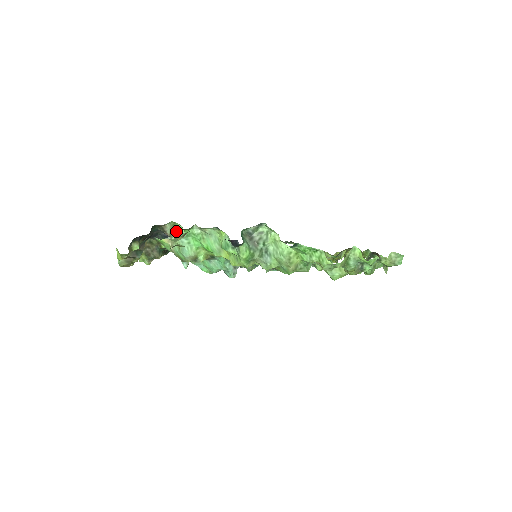
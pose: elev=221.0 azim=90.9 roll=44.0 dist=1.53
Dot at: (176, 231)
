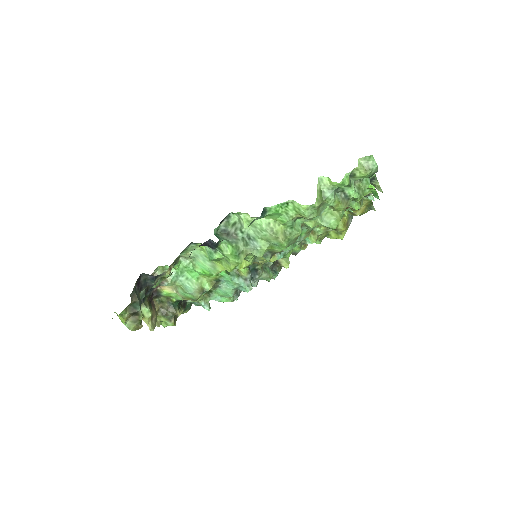
Dot at: occluded
